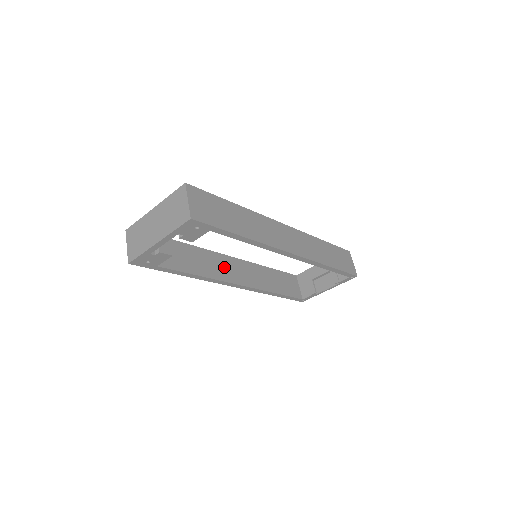
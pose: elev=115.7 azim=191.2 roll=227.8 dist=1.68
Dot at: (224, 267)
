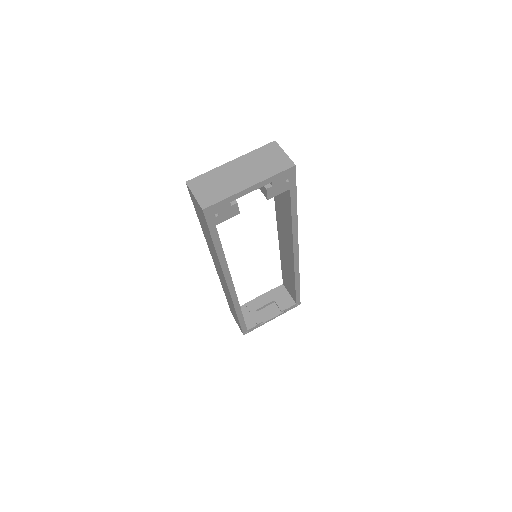
Dot at: occluded
